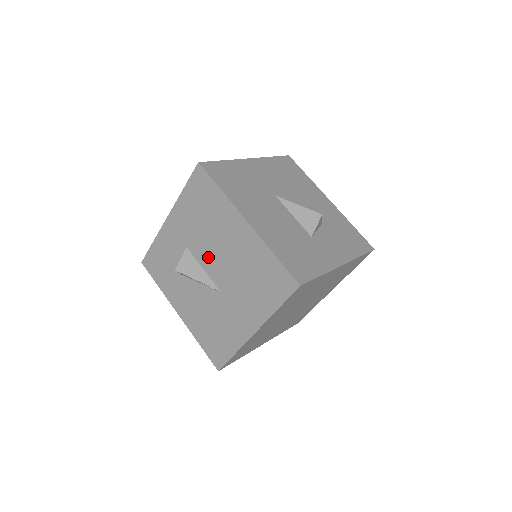
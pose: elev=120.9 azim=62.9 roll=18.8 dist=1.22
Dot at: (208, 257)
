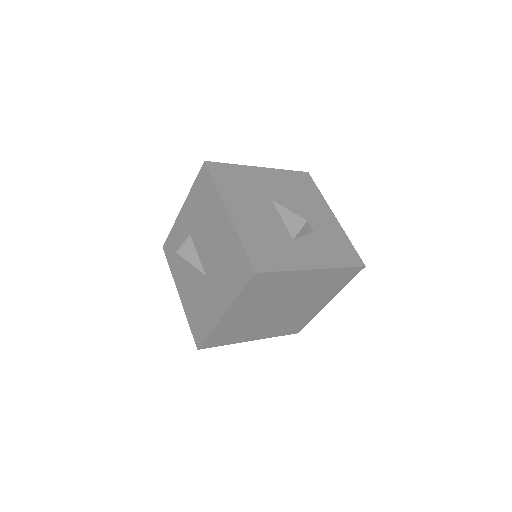
Dot at: (202, 244)
